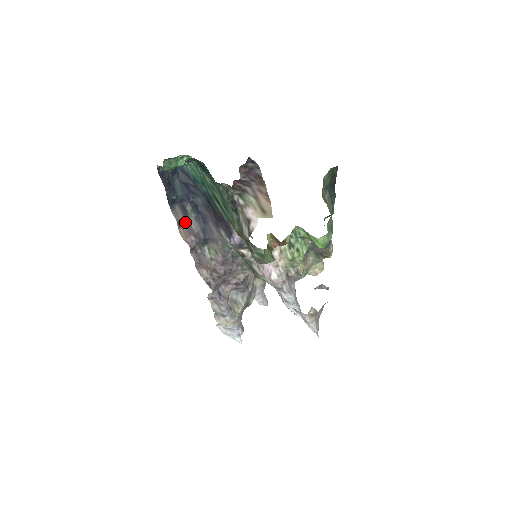
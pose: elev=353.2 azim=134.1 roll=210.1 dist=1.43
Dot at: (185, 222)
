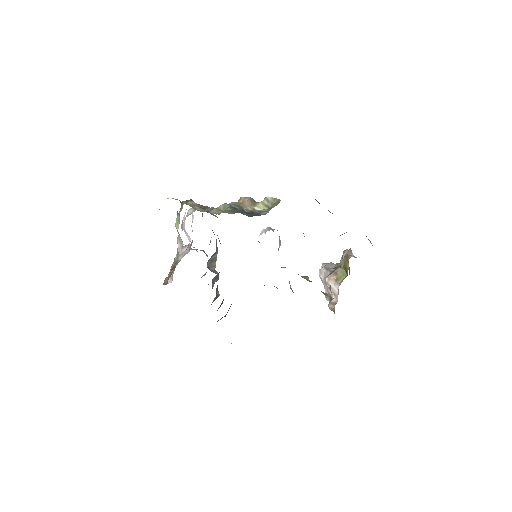
Dot at: occluded
